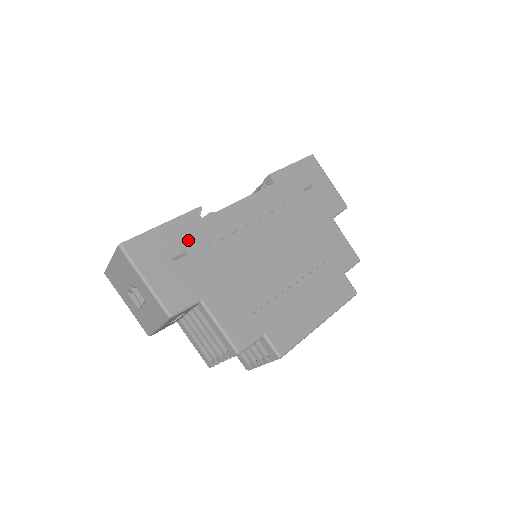
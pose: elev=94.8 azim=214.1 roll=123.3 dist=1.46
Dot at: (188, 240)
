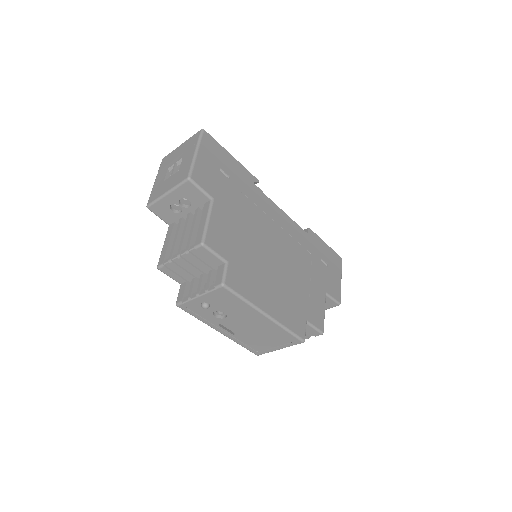
Dot at: (237, 177)
